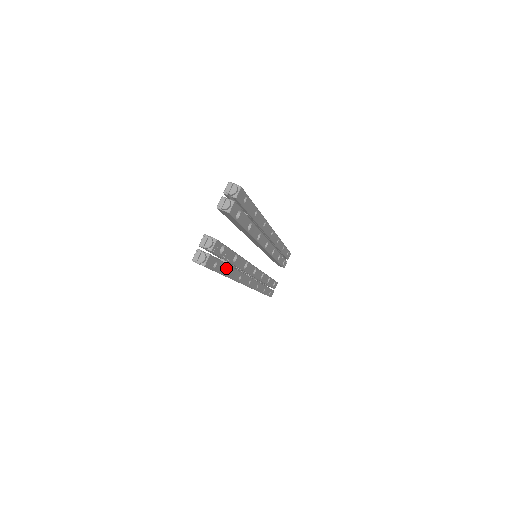
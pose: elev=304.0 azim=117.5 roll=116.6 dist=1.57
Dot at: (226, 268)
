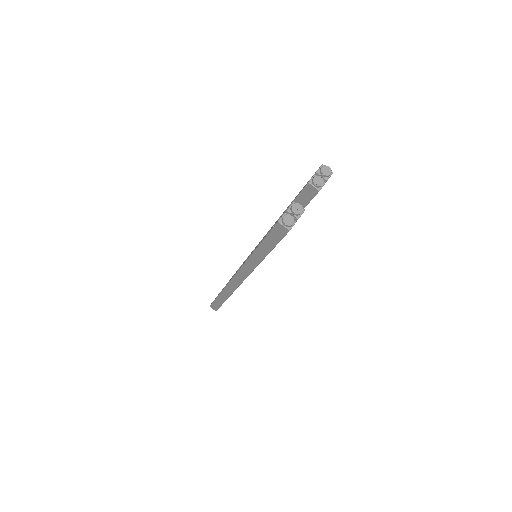
Dot at: occluded
